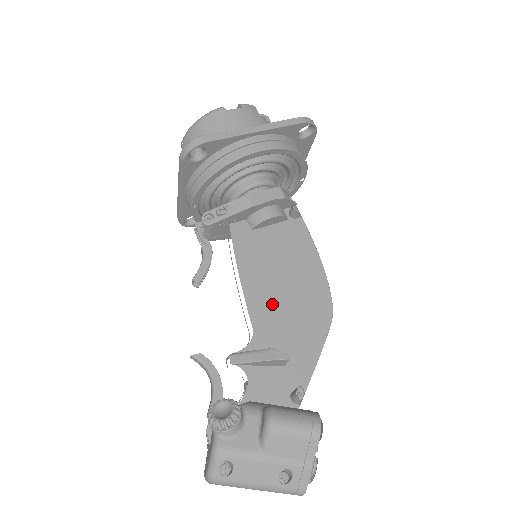
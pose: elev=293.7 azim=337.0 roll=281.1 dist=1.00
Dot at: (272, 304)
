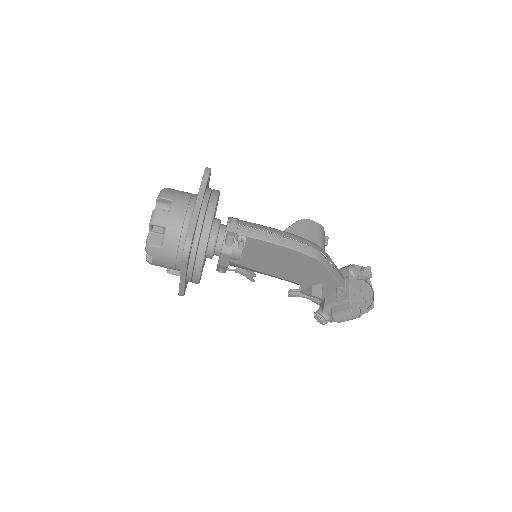
Dot at: (290, 273)
